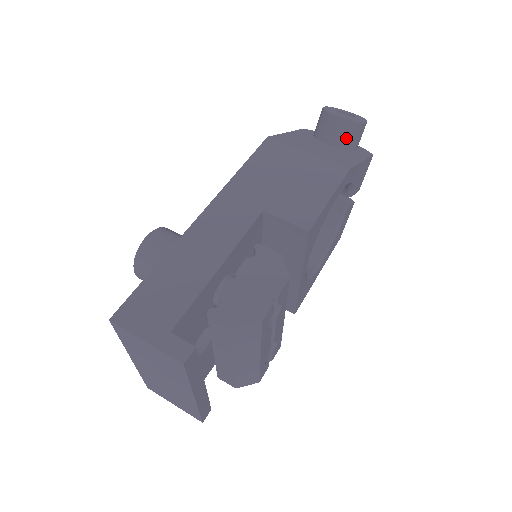
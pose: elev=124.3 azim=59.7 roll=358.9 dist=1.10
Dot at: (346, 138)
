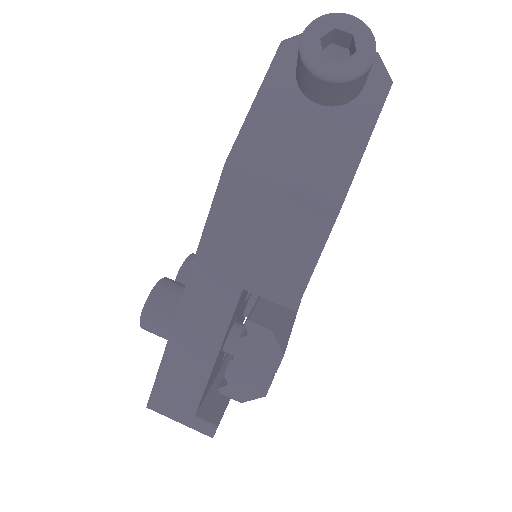
Dot at: (342, 96)
